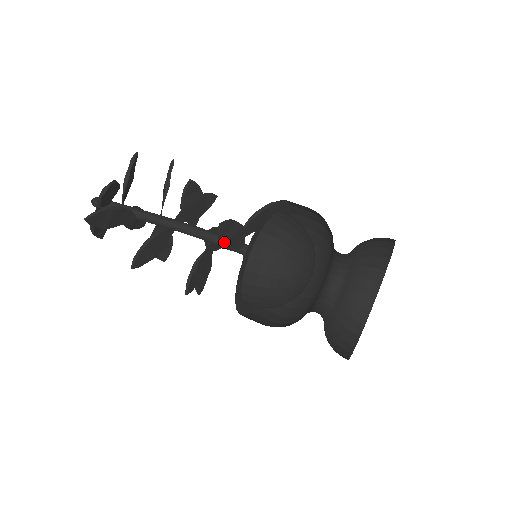
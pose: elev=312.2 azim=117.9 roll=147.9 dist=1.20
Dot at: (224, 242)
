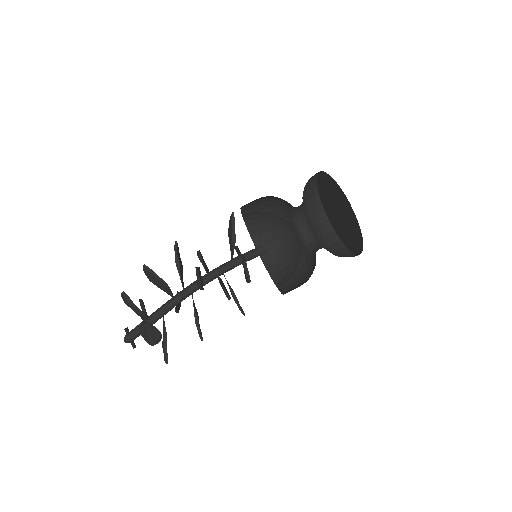
Dot at: occluded
